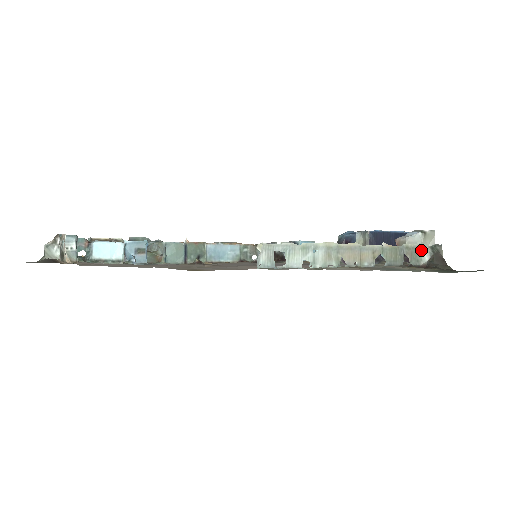
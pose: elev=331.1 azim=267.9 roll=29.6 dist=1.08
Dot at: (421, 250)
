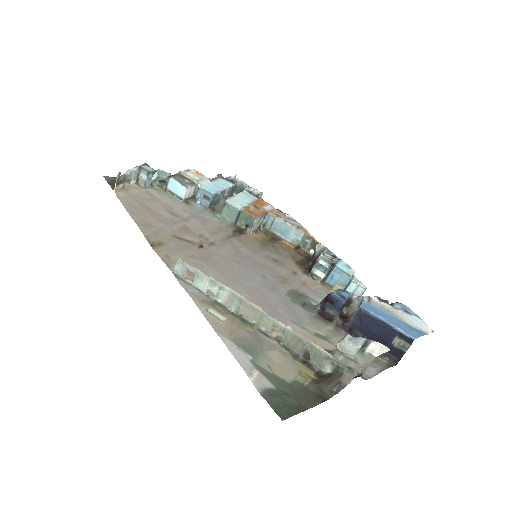
Dot at: (328, 360)
